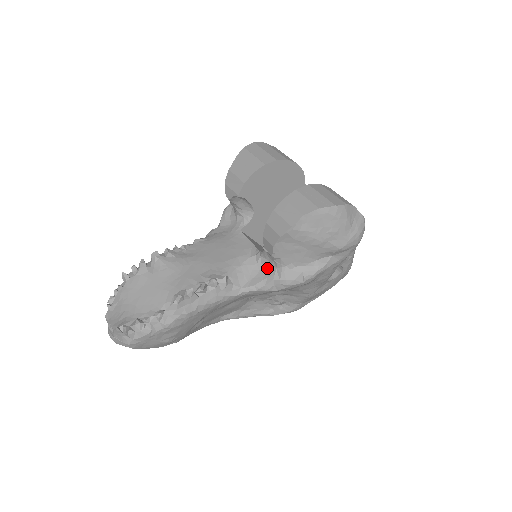
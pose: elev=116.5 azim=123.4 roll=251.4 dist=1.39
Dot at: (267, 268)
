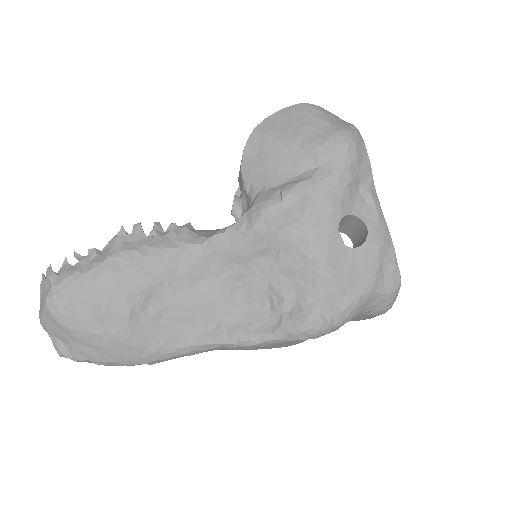
Dot at: occluded
